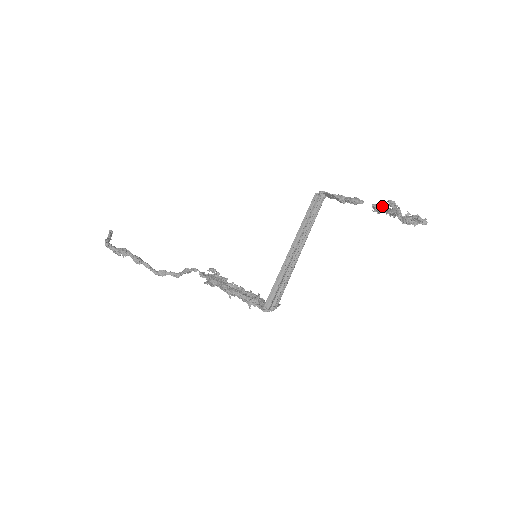
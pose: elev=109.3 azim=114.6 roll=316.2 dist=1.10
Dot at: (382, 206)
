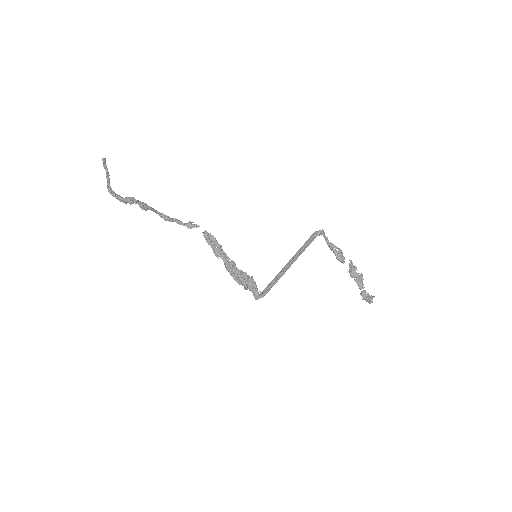
Dot at: (355, 274)
